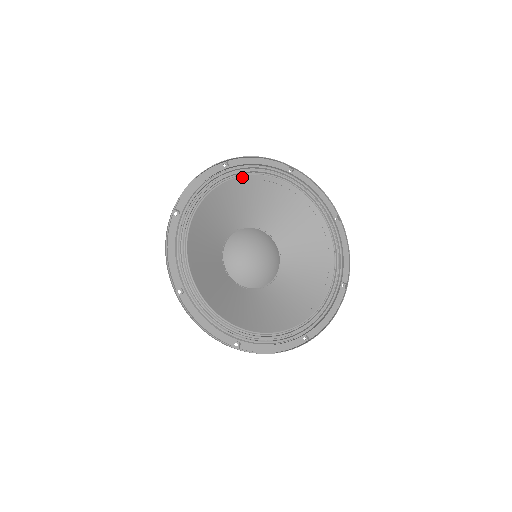
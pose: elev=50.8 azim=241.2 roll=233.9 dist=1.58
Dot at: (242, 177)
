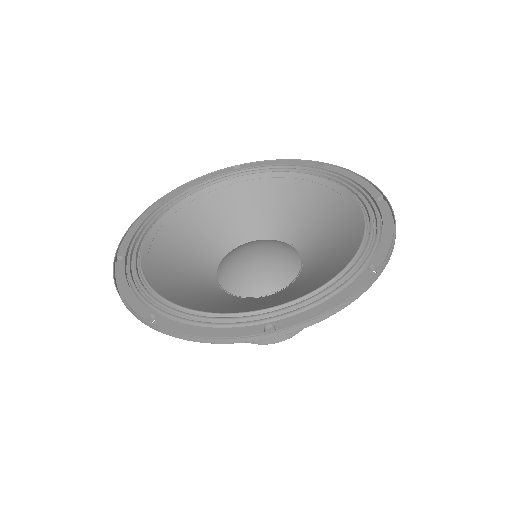
Dot at: (185, 200)
